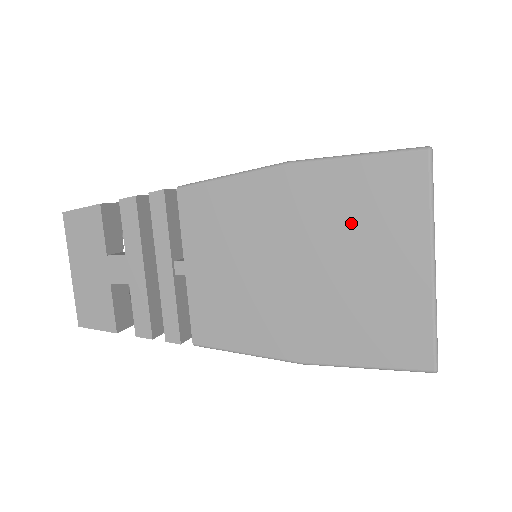
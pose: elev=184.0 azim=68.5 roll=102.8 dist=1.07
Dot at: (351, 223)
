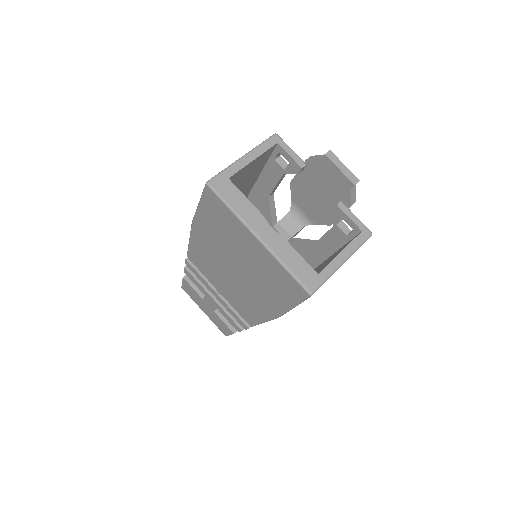
Dot at: (225, 237)
